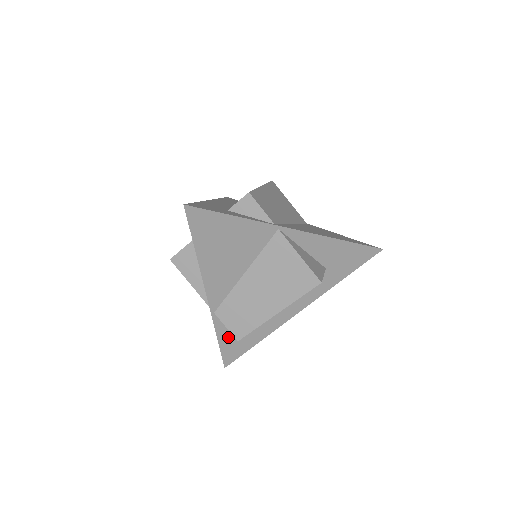
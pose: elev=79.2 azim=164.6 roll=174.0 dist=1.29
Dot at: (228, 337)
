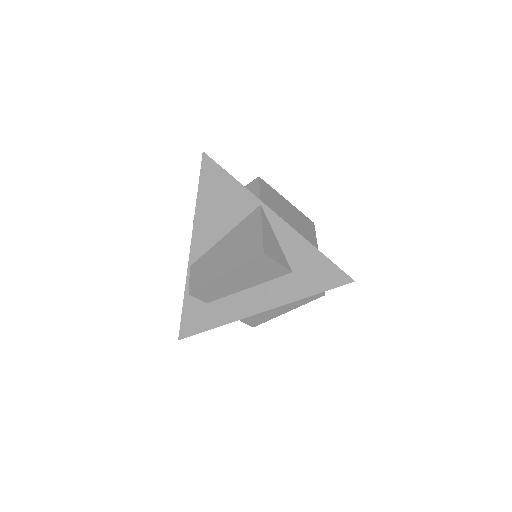
Dot at: (192, 303)
